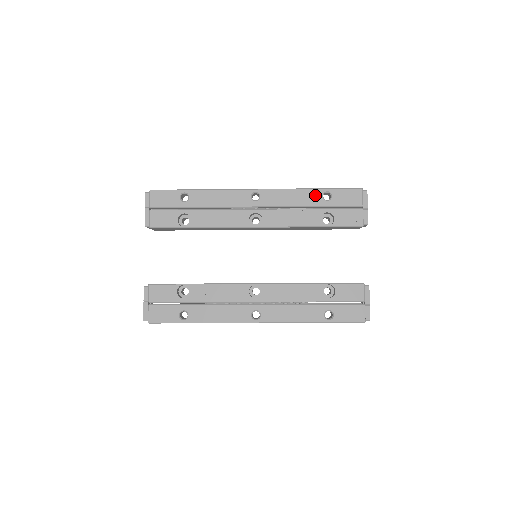
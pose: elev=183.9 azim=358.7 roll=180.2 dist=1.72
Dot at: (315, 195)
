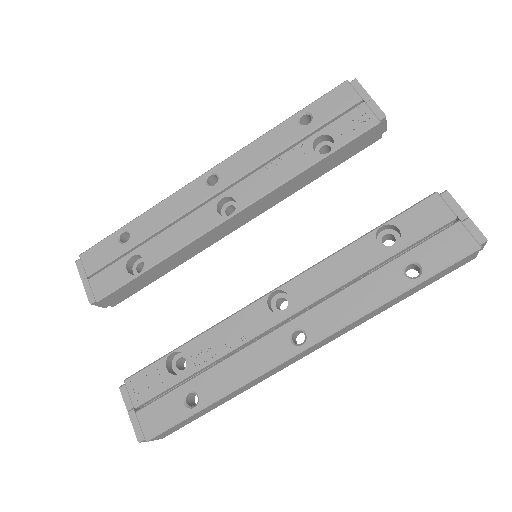
Dot at: (288, 128)
